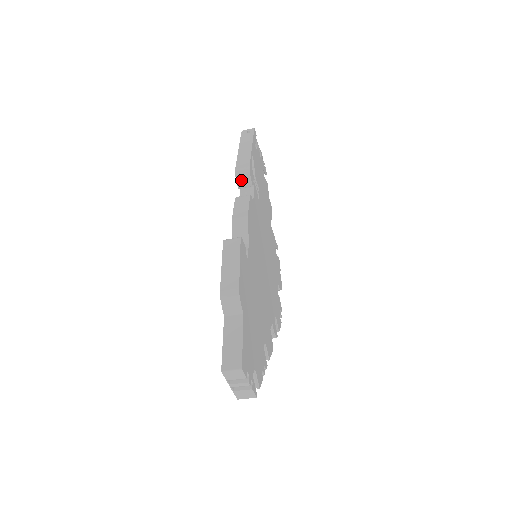
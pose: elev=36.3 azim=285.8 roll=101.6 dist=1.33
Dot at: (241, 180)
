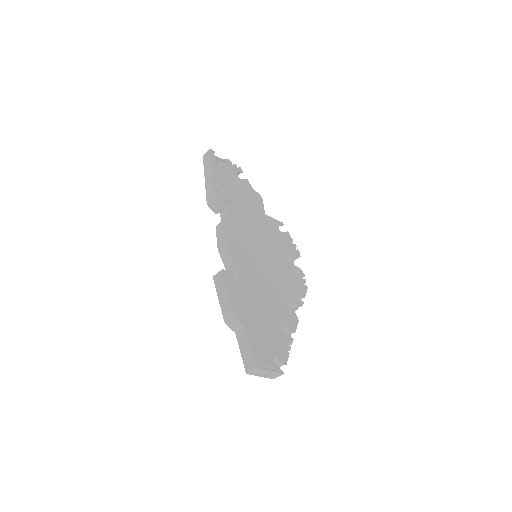
Dot at: (214, 208)
